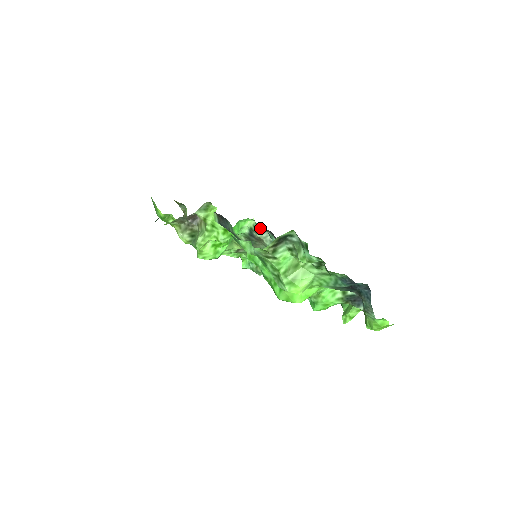
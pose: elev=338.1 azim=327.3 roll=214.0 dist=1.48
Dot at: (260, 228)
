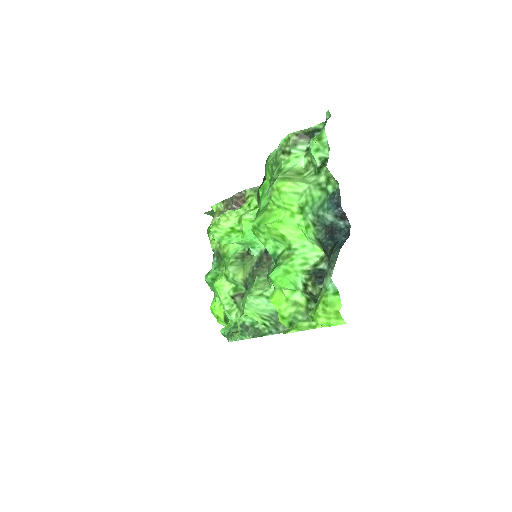
Dot at: occluded
